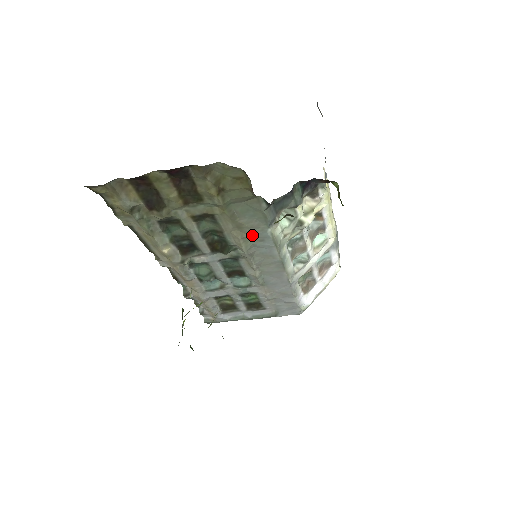
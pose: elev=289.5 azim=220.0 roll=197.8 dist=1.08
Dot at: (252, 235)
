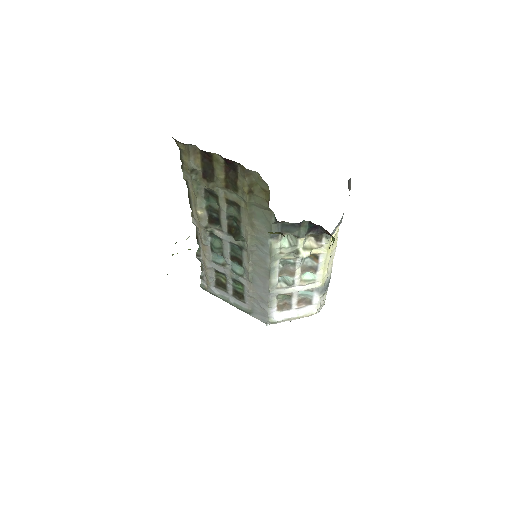
Dot at: (258, 237)
